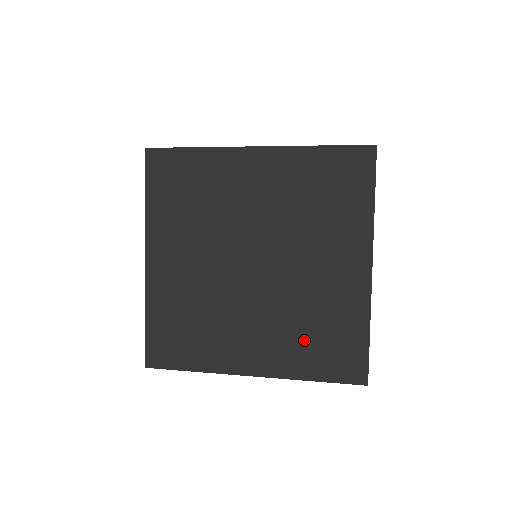
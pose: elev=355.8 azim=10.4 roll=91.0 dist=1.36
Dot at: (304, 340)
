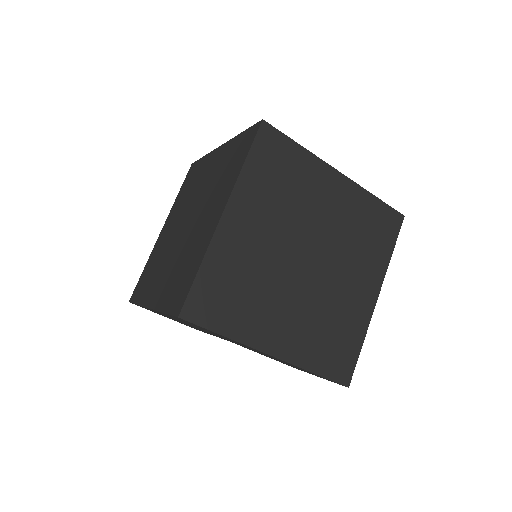
Dot at: (320, 337)
